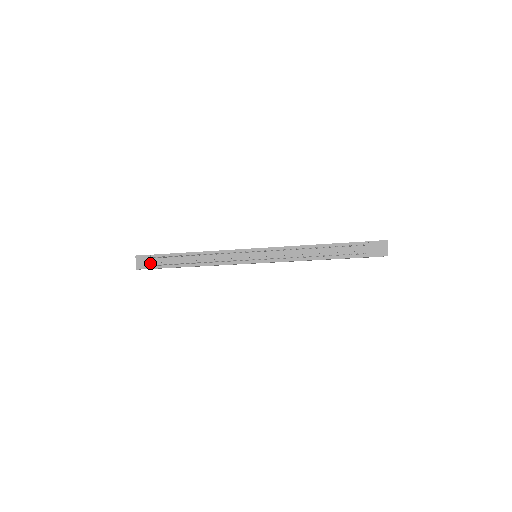
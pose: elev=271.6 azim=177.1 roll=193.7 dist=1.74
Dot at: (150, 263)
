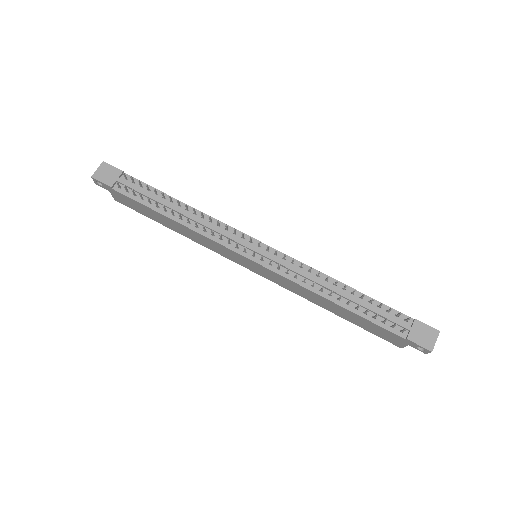
Dot at: (116, 180)
